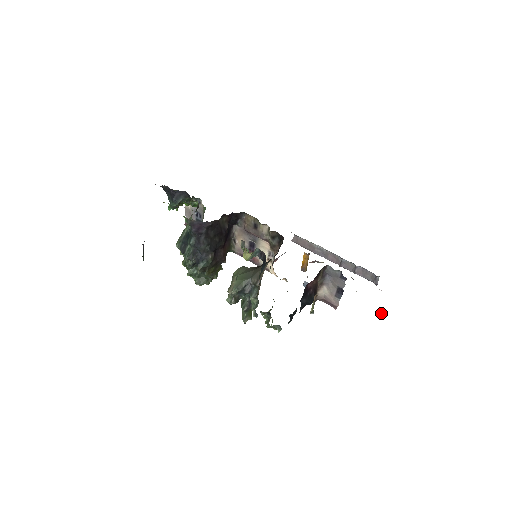
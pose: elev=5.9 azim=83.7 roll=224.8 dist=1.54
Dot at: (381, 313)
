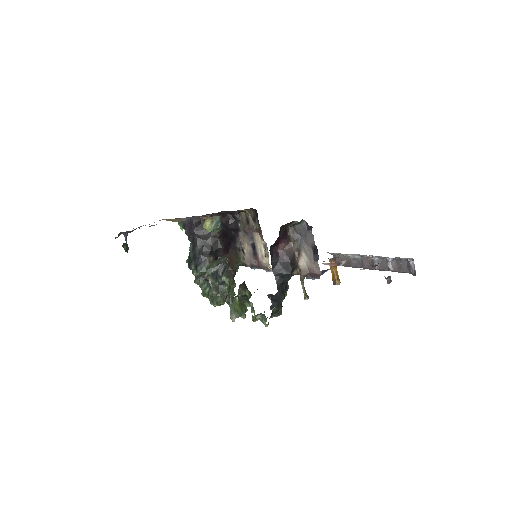
Dot at: (387, 280)
